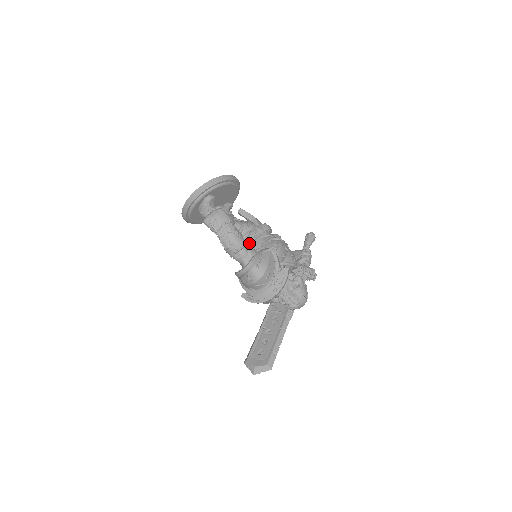
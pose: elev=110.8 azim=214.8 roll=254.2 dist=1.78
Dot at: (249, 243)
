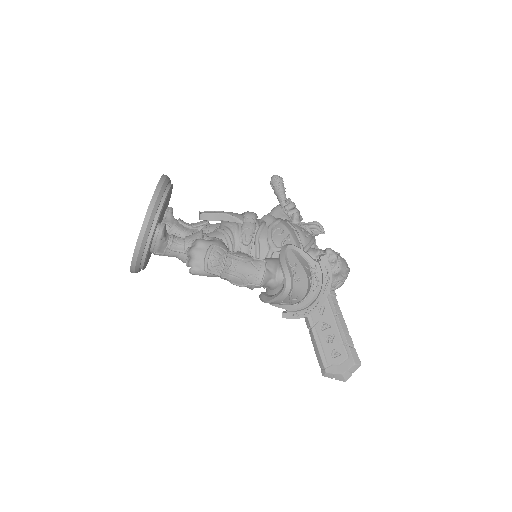
Dot at: (250, 252)
